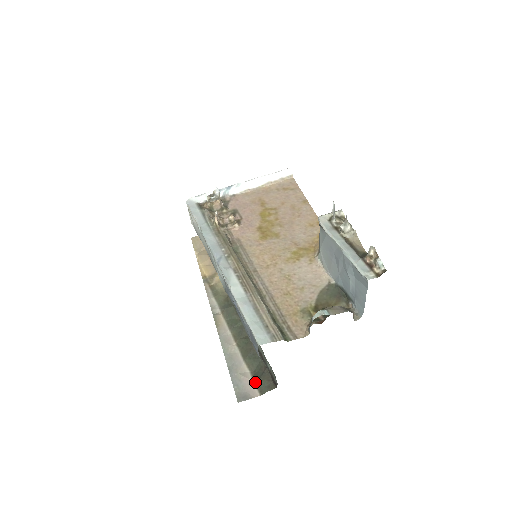
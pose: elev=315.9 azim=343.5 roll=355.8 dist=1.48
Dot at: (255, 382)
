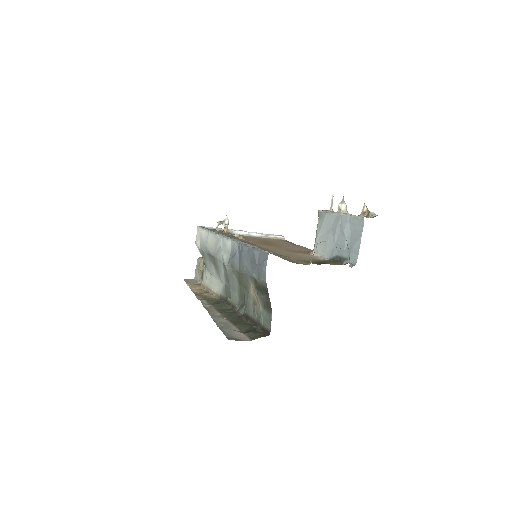
Dot at: (246, 334)
